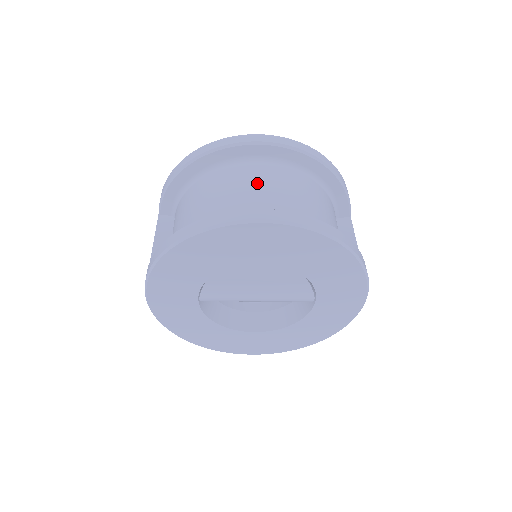
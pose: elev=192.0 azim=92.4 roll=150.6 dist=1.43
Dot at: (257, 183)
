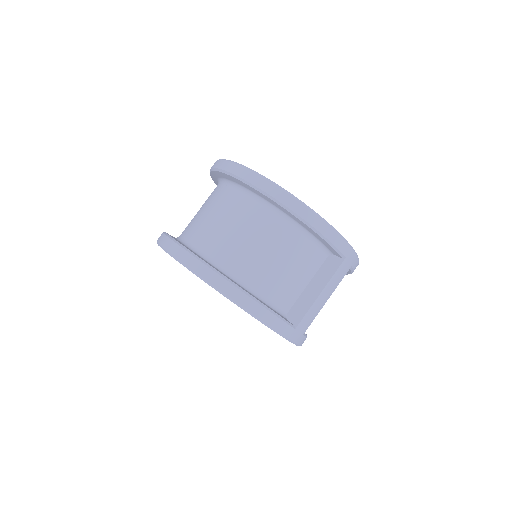
Dot at: (224, 215)
